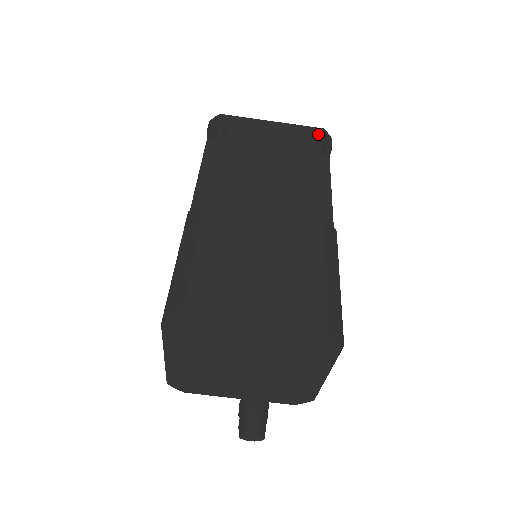
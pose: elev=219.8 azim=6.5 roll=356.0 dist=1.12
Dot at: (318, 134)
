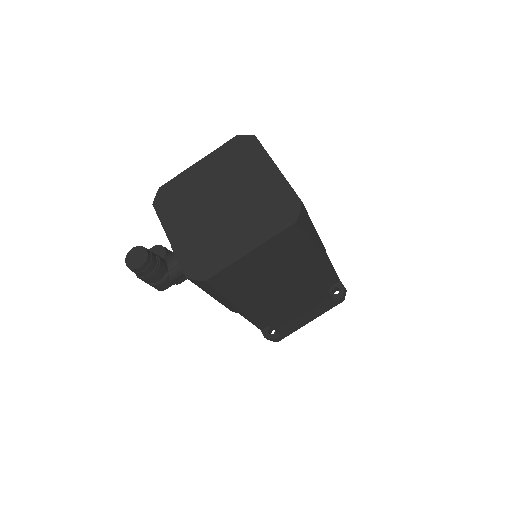
Dot at: occluded
